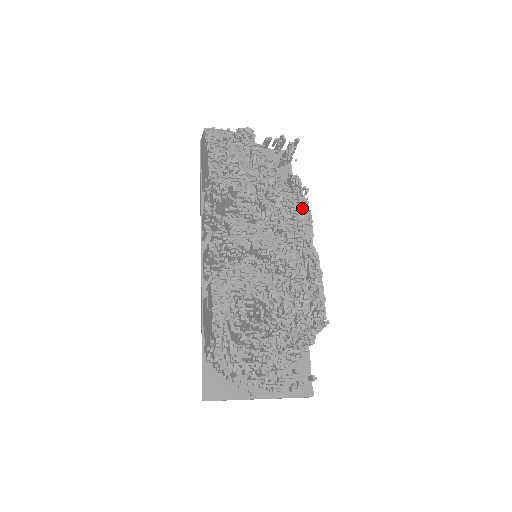
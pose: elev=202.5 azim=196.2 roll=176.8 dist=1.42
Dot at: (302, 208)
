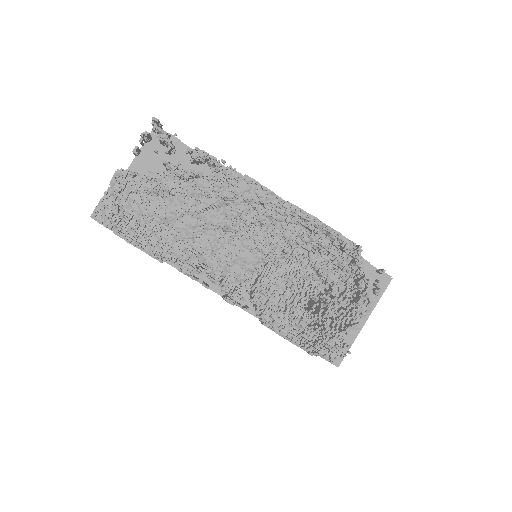
Dot at: (240, 183)
